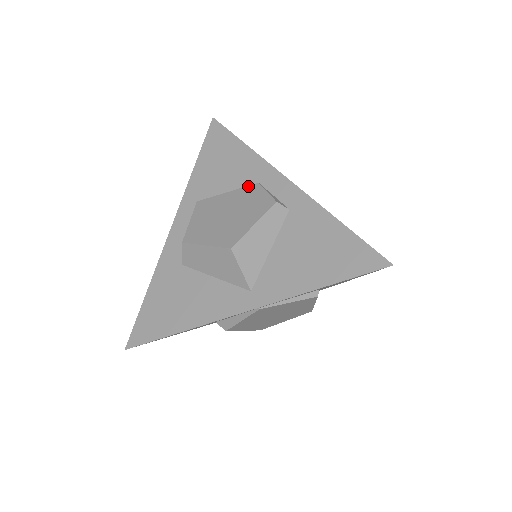
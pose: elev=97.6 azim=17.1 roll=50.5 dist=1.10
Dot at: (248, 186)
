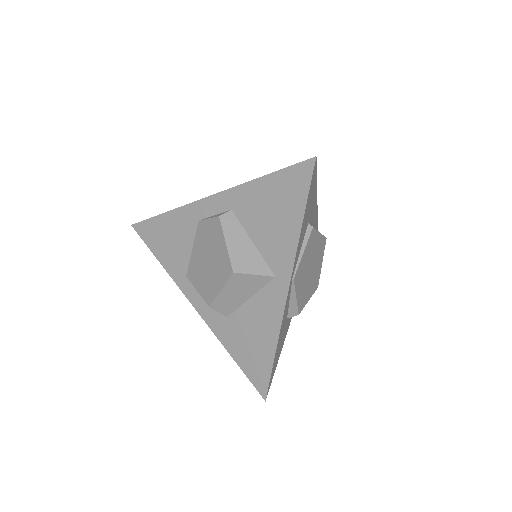
Dot at: (197, 230)
